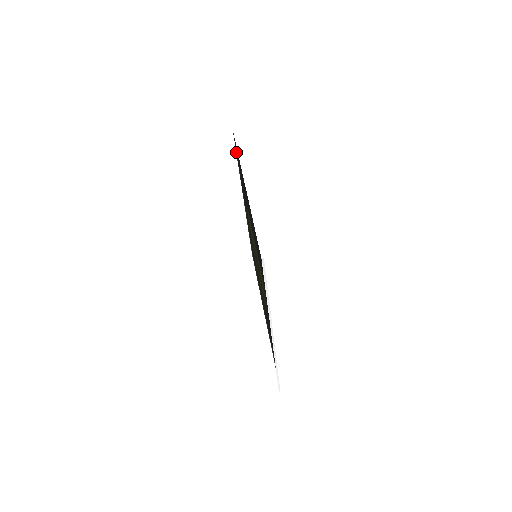
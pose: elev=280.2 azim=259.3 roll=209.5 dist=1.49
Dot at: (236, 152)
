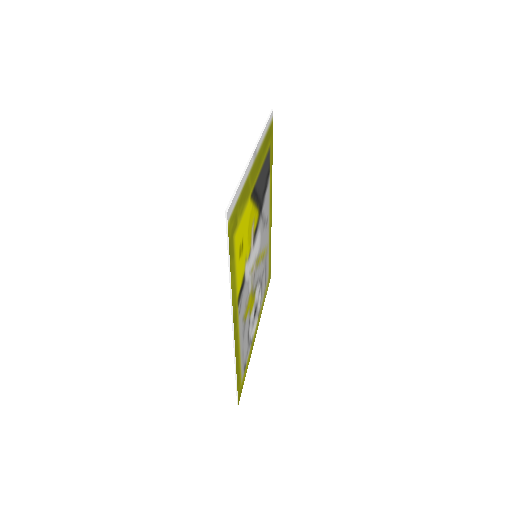
Dot at: (271, 159)
